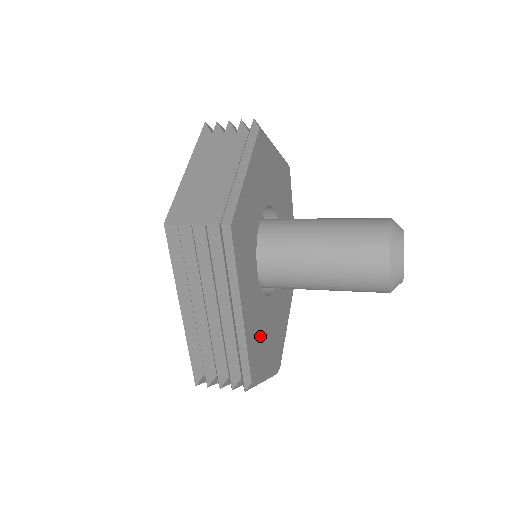
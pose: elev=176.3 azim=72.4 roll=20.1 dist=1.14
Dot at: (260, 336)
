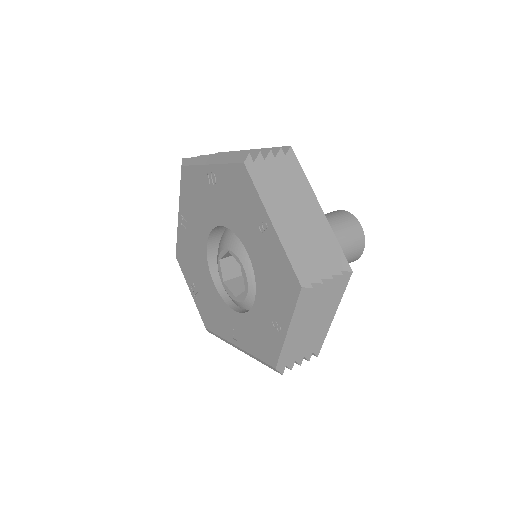
Dot at: occluded
